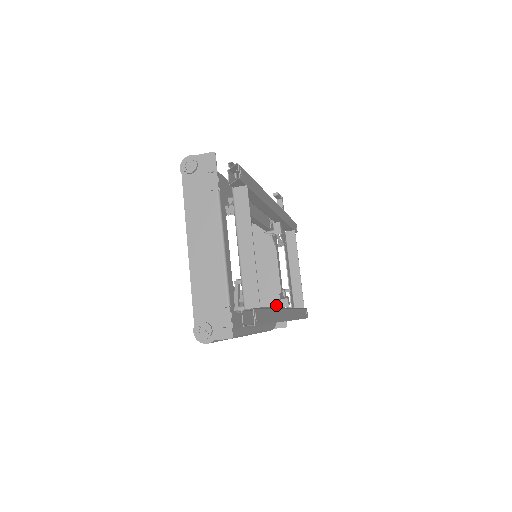
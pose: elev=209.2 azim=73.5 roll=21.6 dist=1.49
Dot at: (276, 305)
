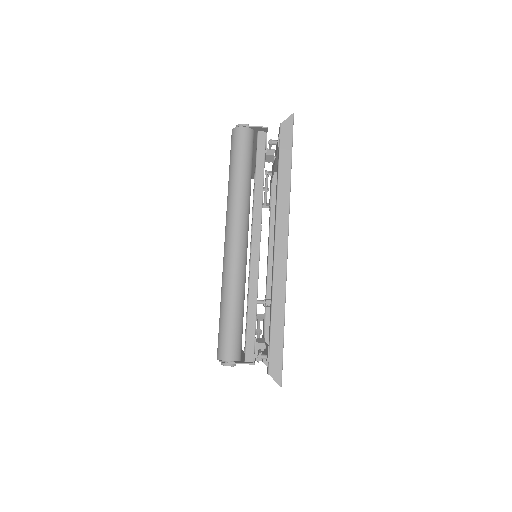
Dot at: occluded
